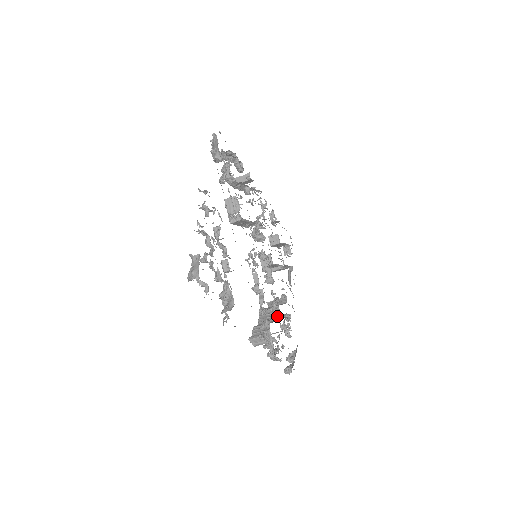
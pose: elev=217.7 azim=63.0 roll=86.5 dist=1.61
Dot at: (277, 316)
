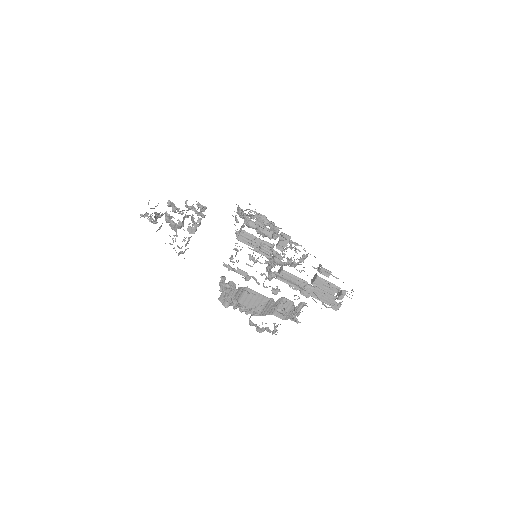
Dot at: occluded
